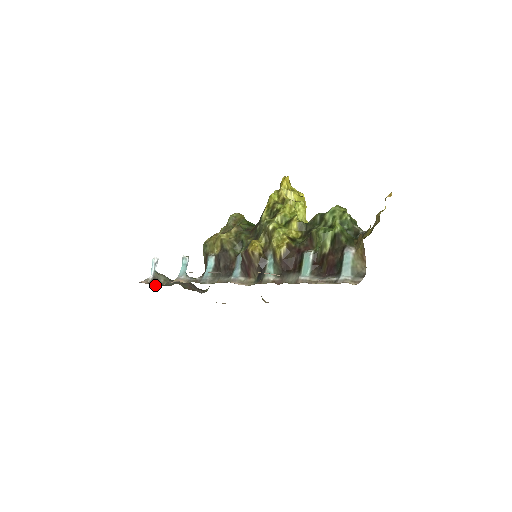
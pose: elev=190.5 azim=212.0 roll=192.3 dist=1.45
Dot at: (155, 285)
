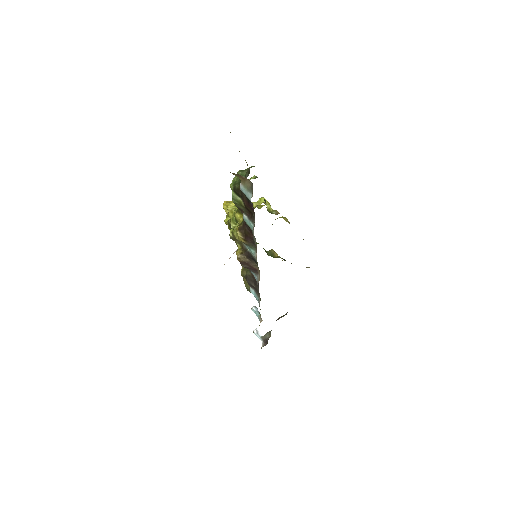
Dot at: (267, 343)
